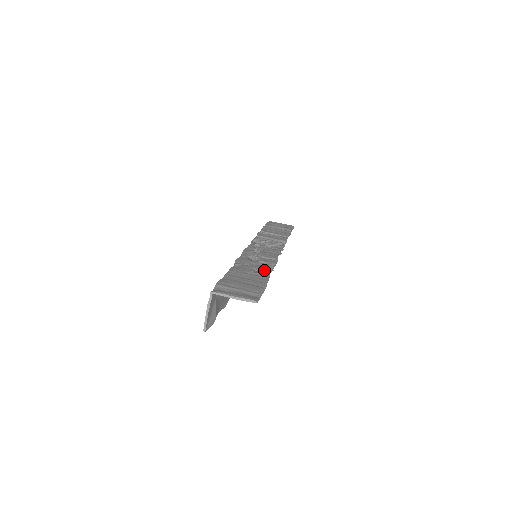
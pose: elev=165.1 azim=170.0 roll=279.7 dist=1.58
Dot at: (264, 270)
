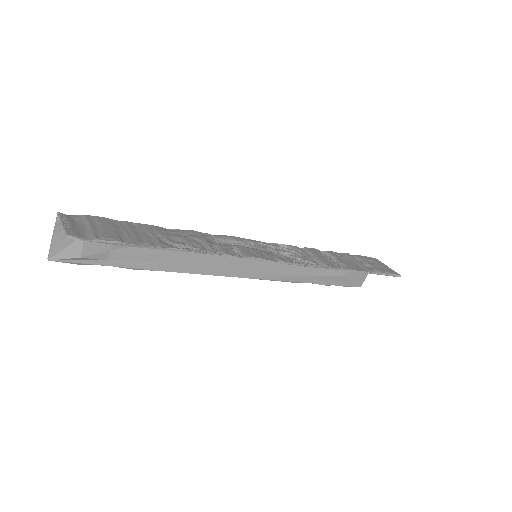
Dot at: (188, 246)
